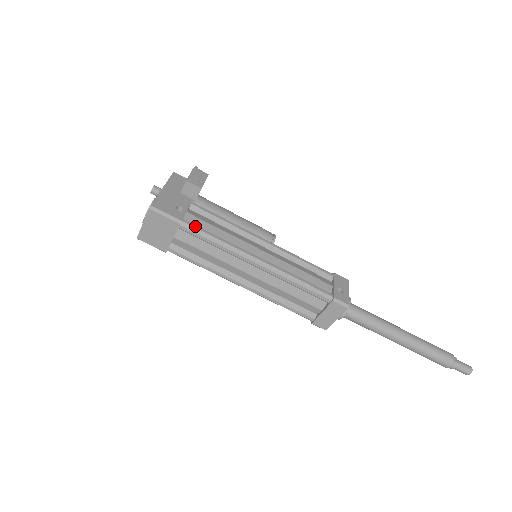
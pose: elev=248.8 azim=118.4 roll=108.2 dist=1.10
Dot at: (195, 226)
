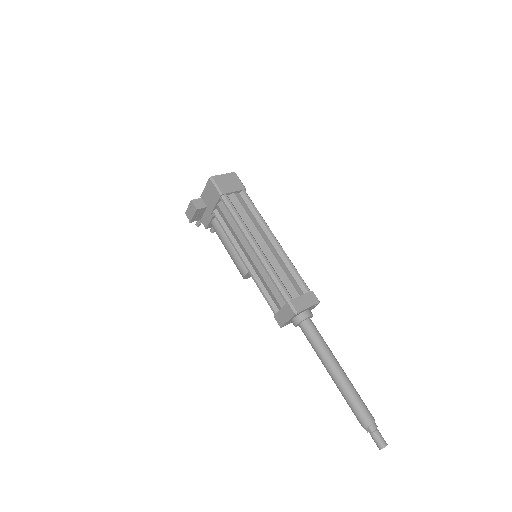
Dot at: (250, 199)
